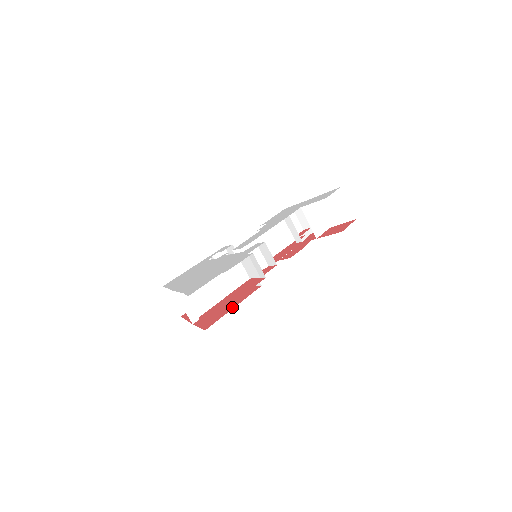
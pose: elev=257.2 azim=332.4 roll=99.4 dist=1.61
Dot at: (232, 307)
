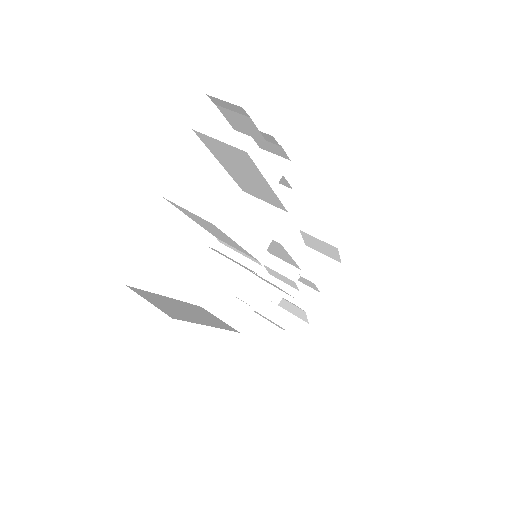
Dot at: occluded
